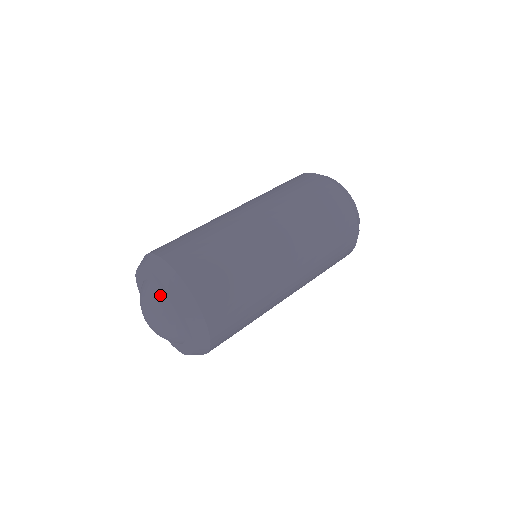
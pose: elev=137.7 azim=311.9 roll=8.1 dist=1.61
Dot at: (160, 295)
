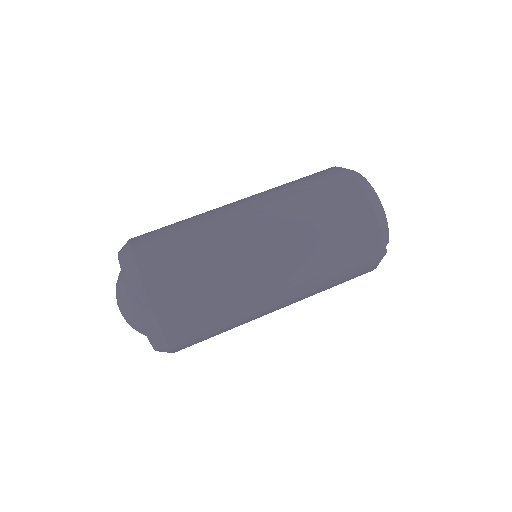
Dot at: (127, 292)
